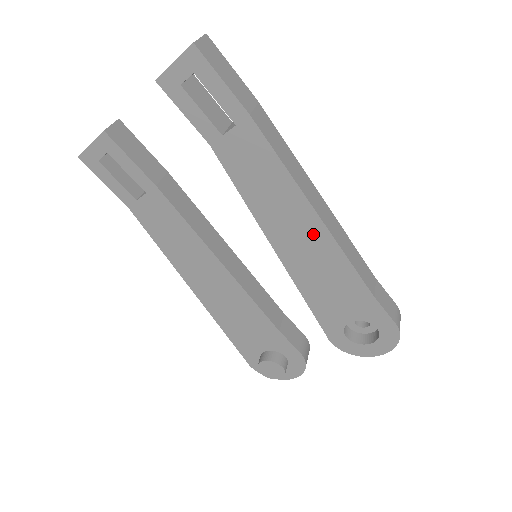
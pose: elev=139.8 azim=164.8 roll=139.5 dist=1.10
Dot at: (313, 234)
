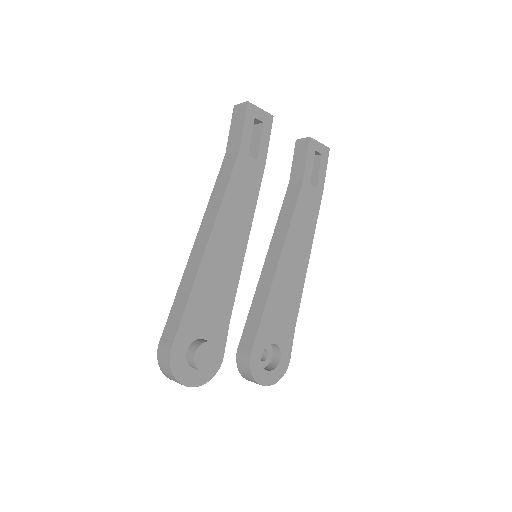
Dot at: (301, 266)
